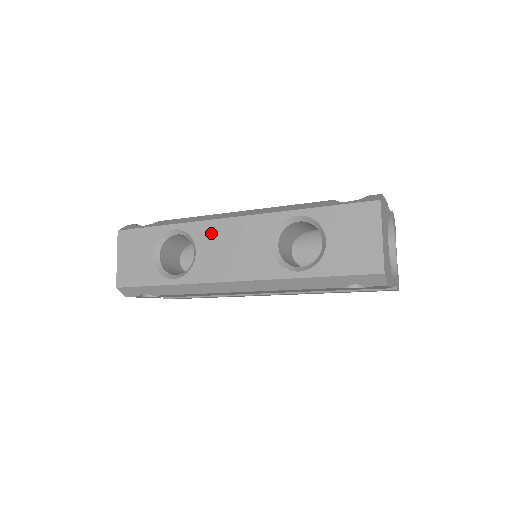
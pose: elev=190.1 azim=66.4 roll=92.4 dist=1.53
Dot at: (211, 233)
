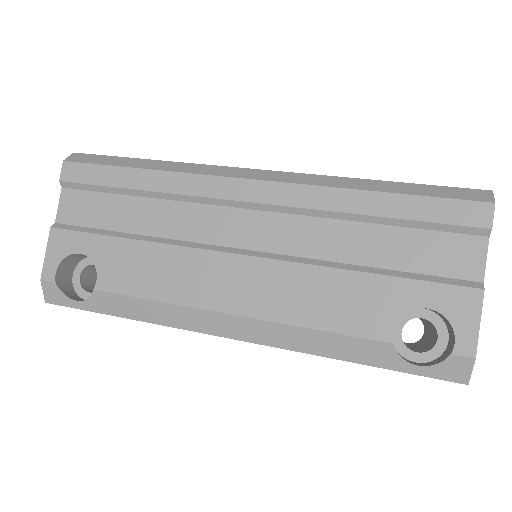
Dot at: occluded
